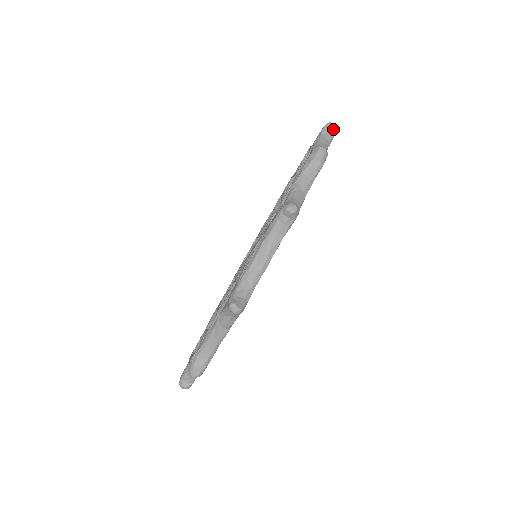
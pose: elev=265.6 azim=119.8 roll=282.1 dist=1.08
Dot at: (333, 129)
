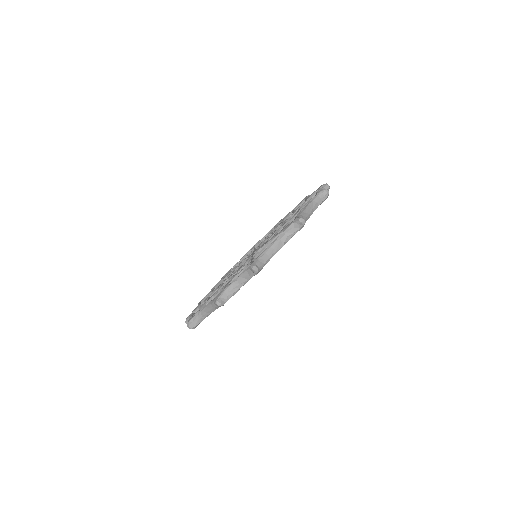
Dot at: occluded
